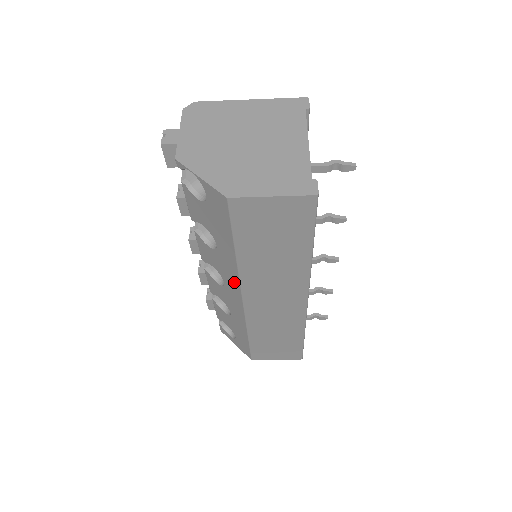
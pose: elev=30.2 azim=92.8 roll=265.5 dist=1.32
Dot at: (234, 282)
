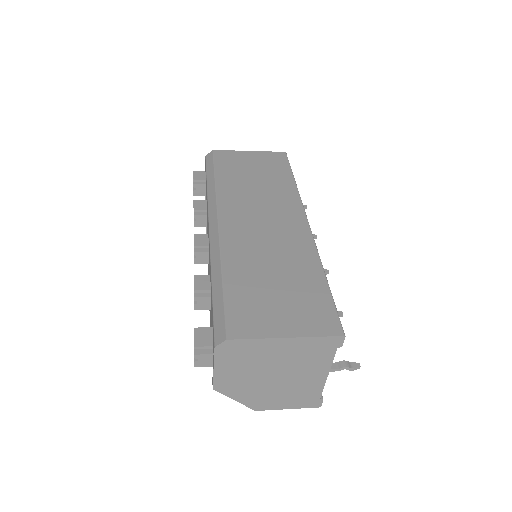
Dot at: occluded
